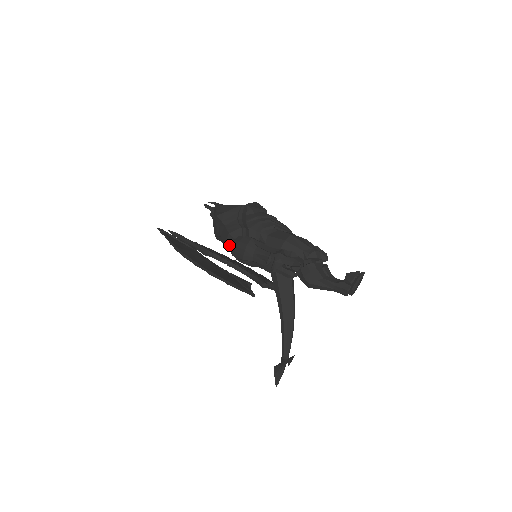
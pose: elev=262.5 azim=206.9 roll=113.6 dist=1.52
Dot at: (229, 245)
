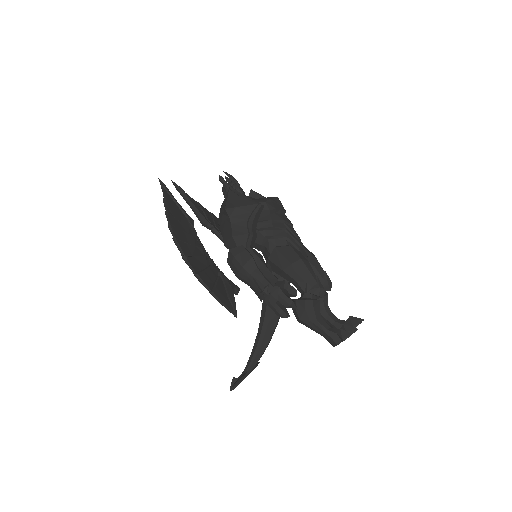
Dot at: (229, 246)
